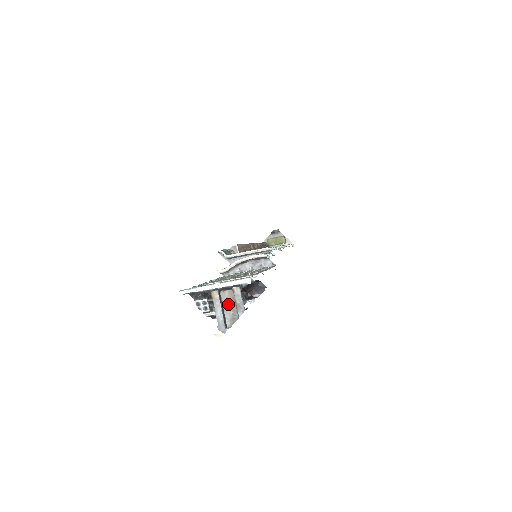
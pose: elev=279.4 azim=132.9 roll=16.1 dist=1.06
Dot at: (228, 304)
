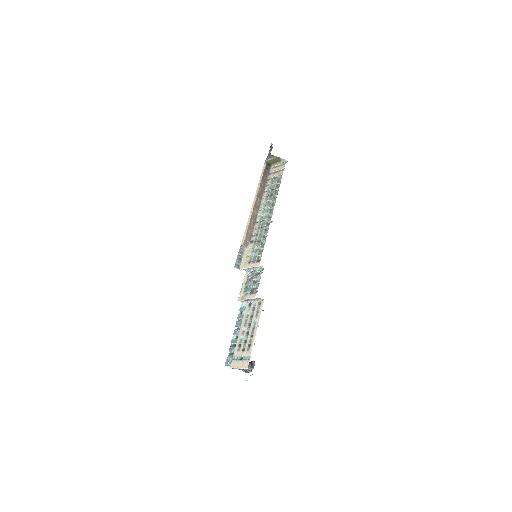
Dot at: (245, 369)
